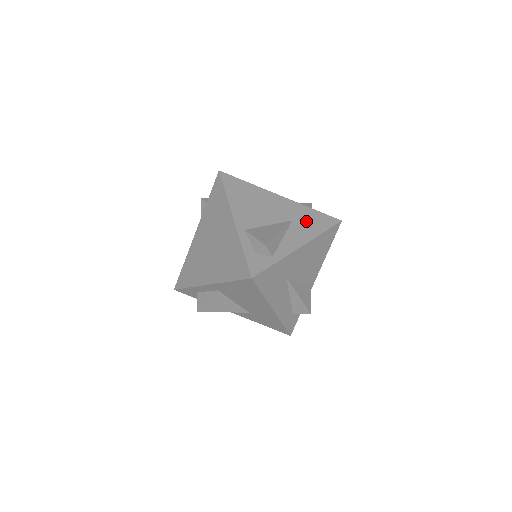
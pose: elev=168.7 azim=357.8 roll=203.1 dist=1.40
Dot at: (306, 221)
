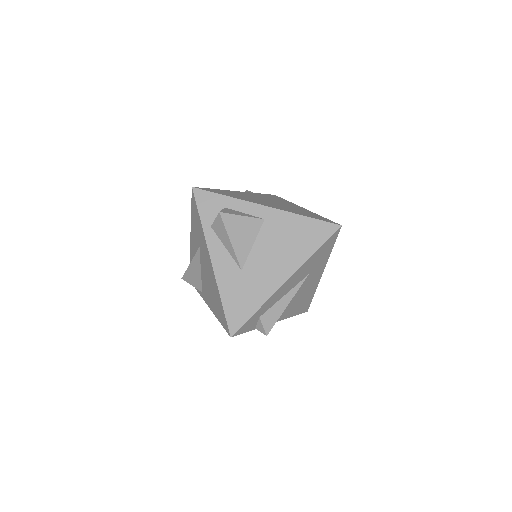
Dot at: occluded
